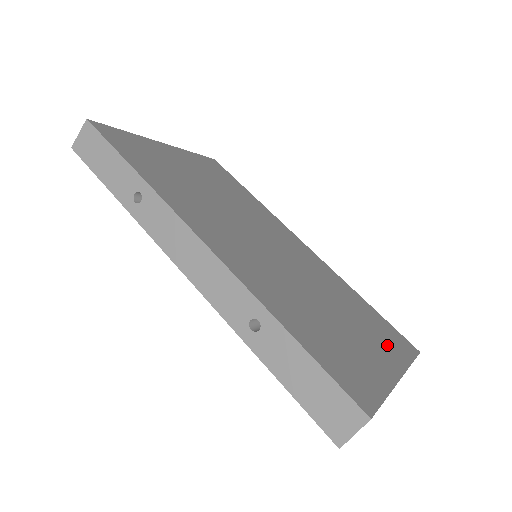
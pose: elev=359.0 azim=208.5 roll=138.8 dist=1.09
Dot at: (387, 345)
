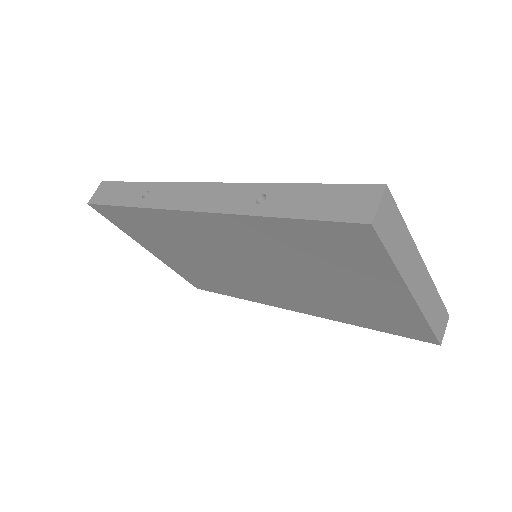
Dot at: occluded
